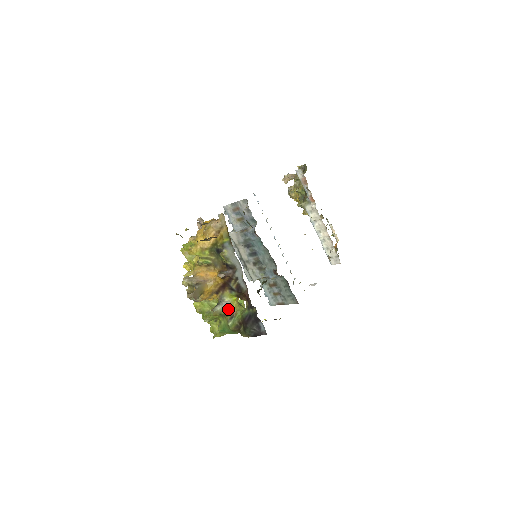
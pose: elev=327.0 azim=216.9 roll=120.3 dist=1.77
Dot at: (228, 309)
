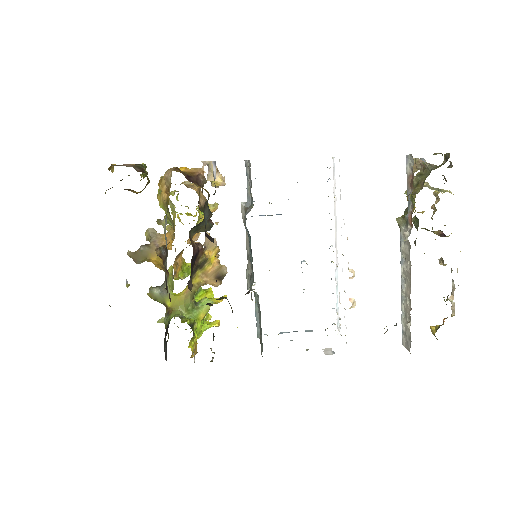
Dot at: (166, 300)
